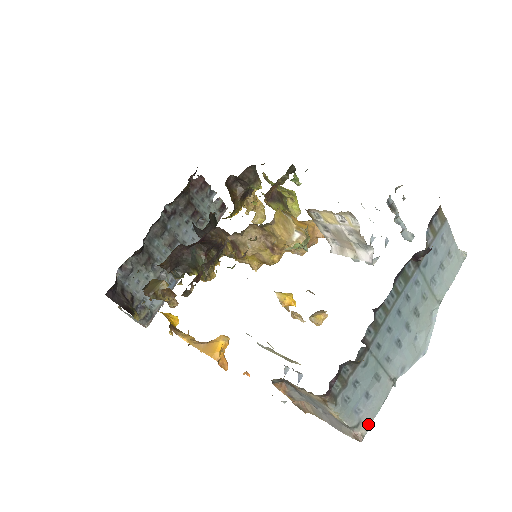
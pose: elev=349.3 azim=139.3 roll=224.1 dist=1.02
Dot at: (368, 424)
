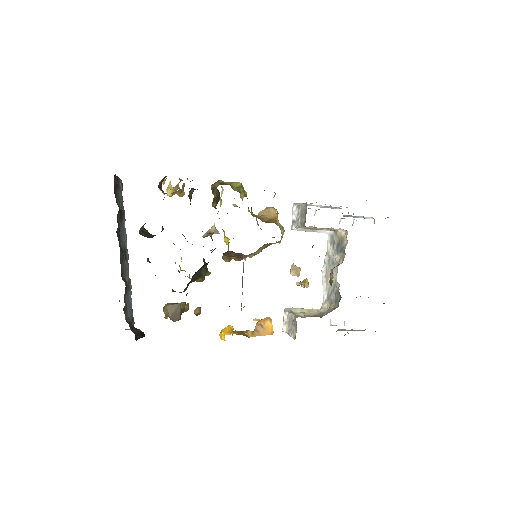
Dot at: occluded
